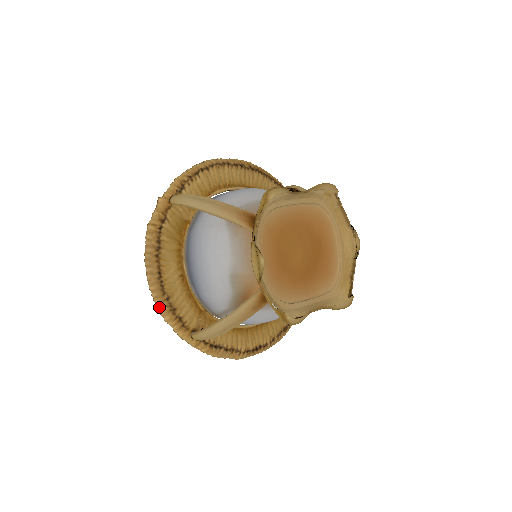
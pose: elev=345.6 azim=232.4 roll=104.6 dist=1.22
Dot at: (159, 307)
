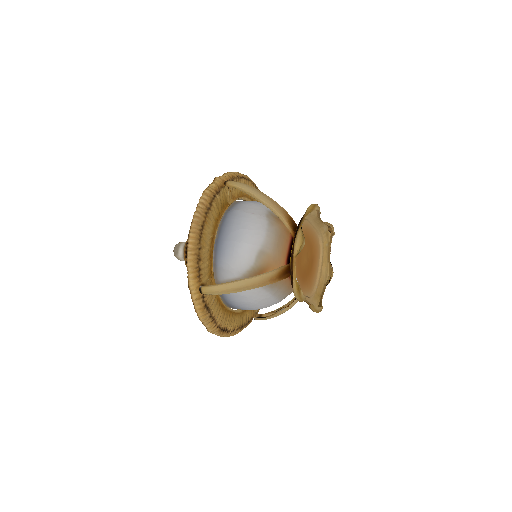
Dot at: (190, 252)
